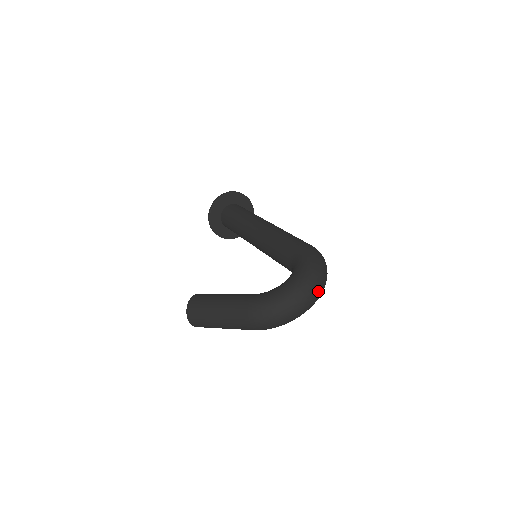
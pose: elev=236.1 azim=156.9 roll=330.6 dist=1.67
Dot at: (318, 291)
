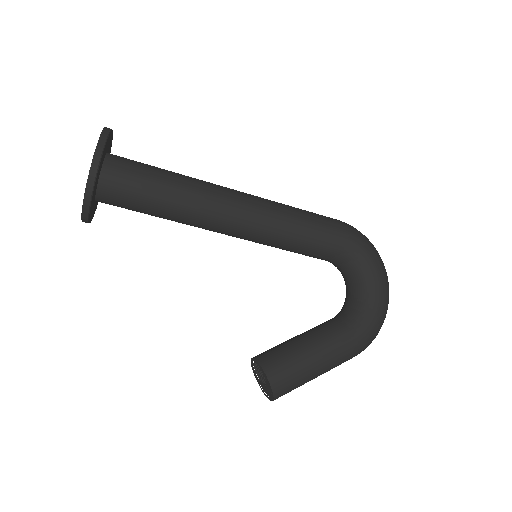
Dot at: occluded
